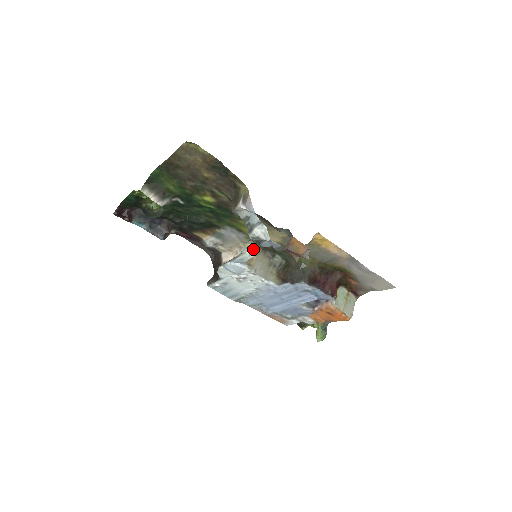
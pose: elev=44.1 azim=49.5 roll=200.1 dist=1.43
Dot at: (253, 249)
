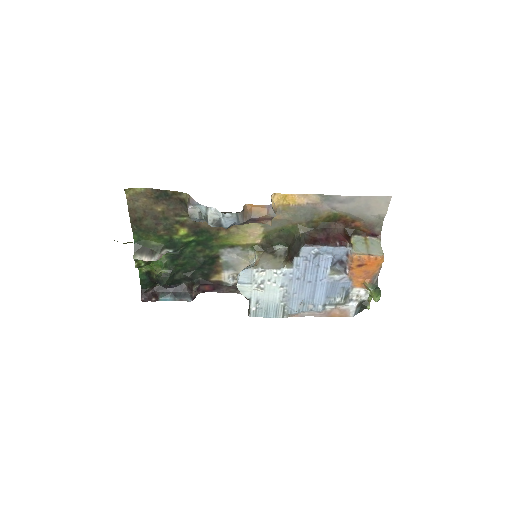
Dot at: (255, 255)
